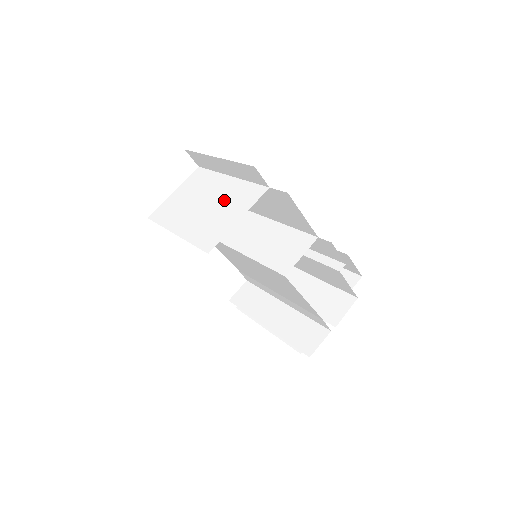
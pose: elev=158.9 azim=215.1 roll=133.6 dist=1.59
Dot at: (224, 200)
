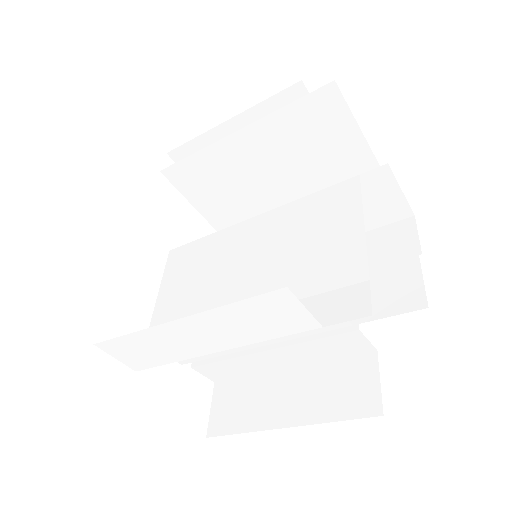
Dot at: (287, 174)
